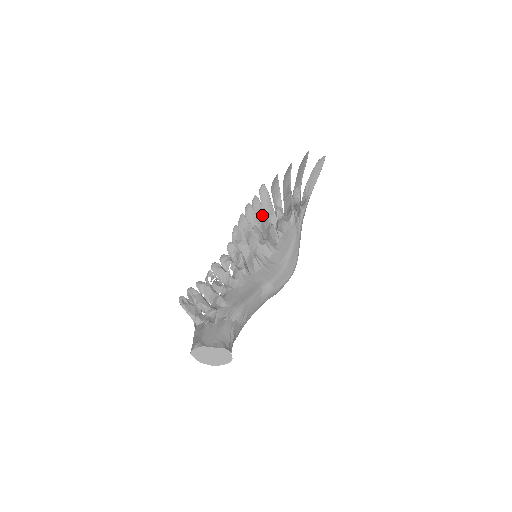
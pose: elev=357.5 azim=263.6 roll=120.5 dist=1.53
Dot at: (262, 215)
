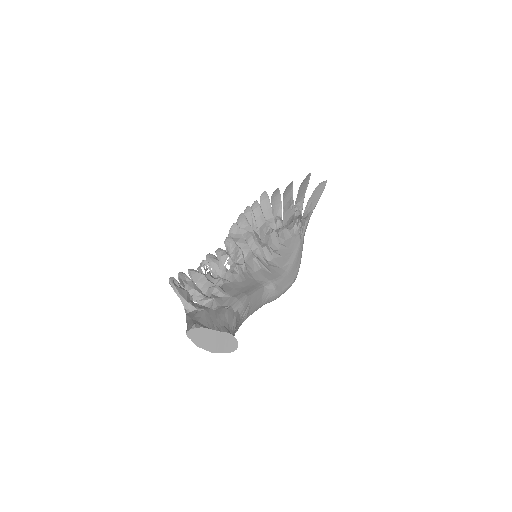
Dot at: (261, 221)
